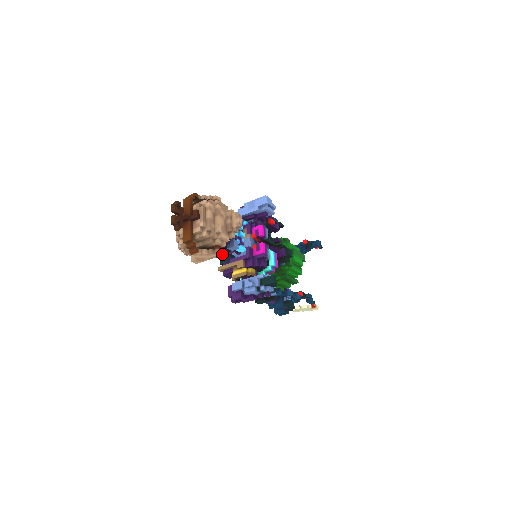
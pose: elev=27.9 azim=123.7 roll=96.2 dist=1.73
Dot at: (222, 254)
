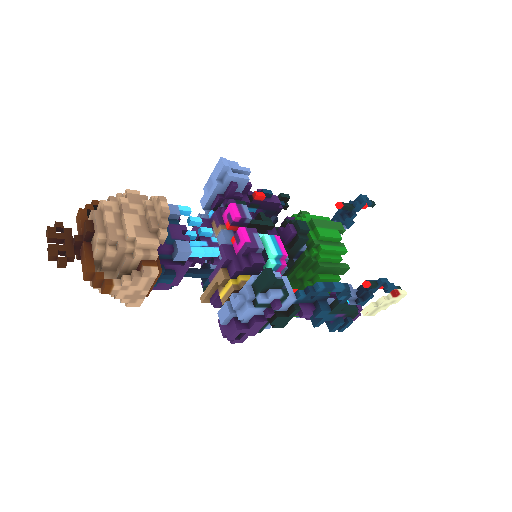
Dot at: (156, 271)
